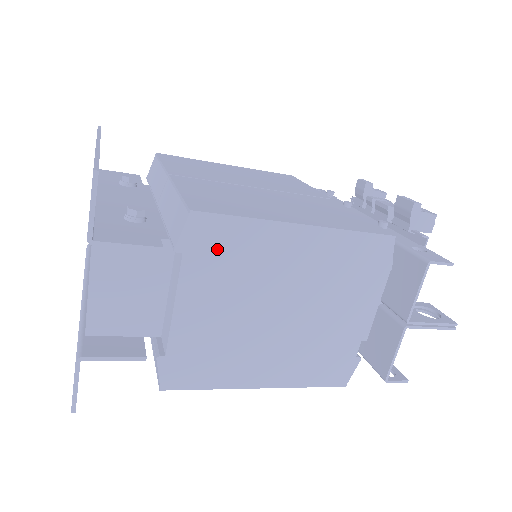
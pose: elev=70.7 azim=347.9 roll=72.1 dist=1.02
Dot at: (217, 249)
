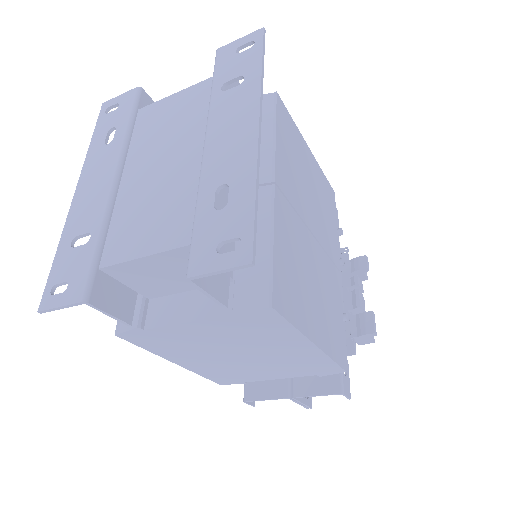
Dot at: (255, 324)
